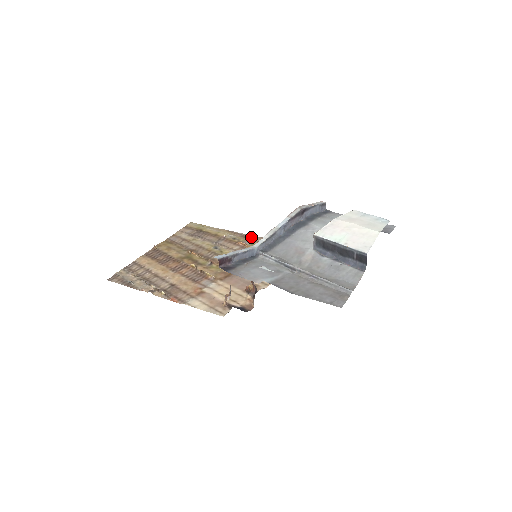
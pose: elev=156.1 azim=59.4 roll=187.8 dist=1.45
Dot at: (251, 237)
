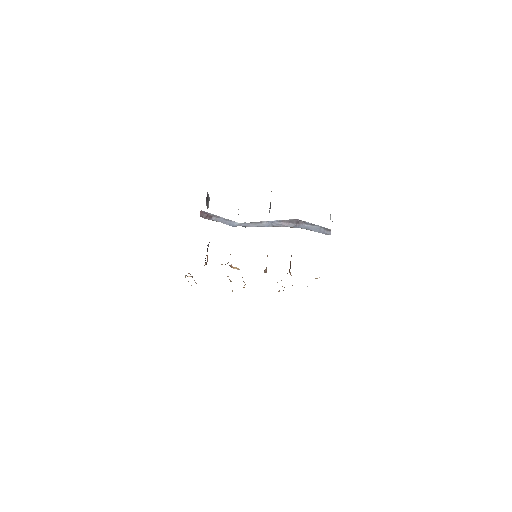
Dot at: occluded
